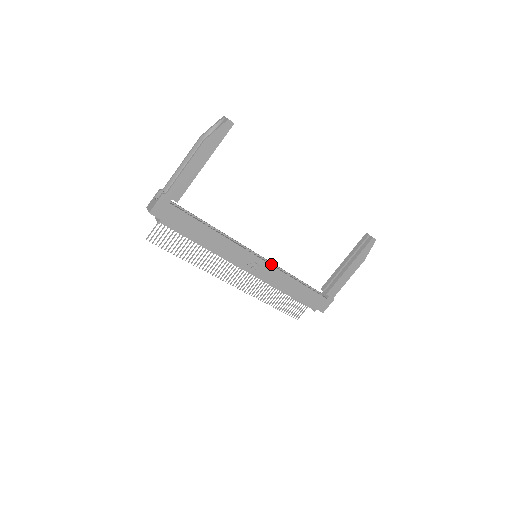
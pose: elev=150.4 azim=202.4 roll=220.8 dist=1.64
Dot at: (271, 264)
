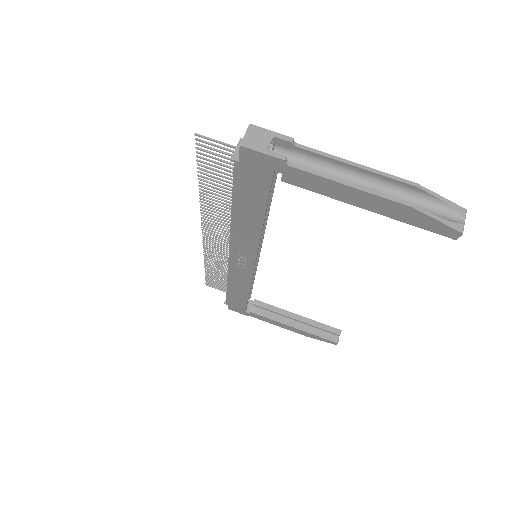
Dot at: (255, 265)
